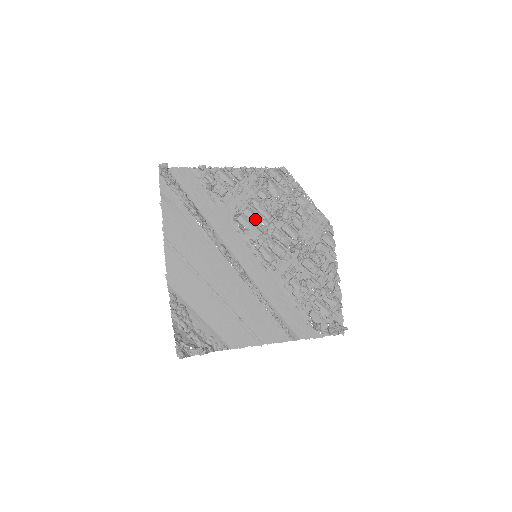
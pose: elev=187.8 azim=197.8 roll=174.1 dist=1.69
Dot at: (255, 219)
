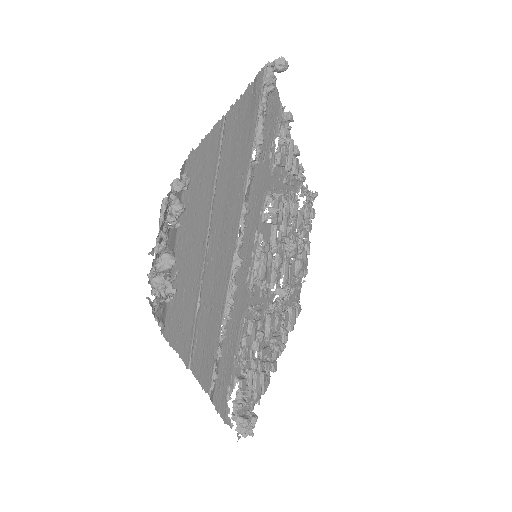
Dot at: (279, 221)
